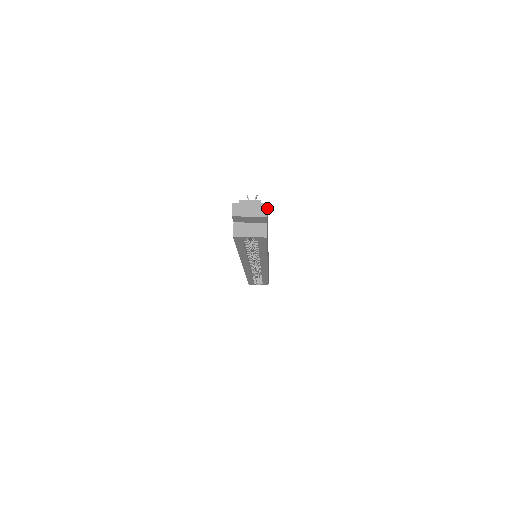
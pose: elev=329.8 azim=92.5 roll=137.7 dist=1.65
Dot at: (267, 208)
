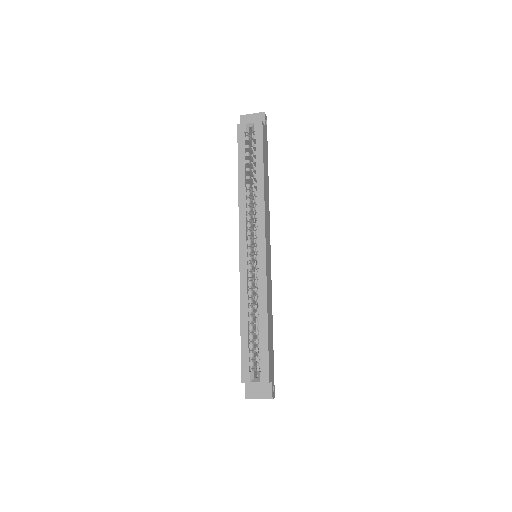
Dot at: occluded
